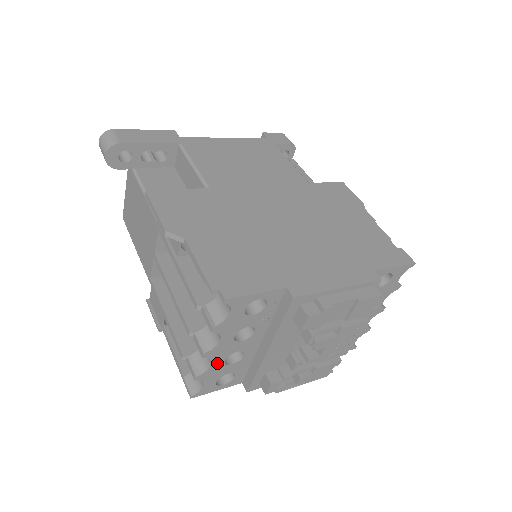
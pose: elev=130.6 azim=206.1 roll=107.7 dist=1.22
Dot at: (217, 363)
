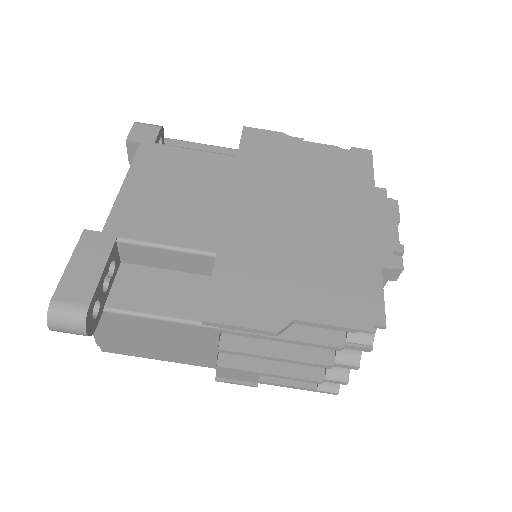
Dot at: occluded
